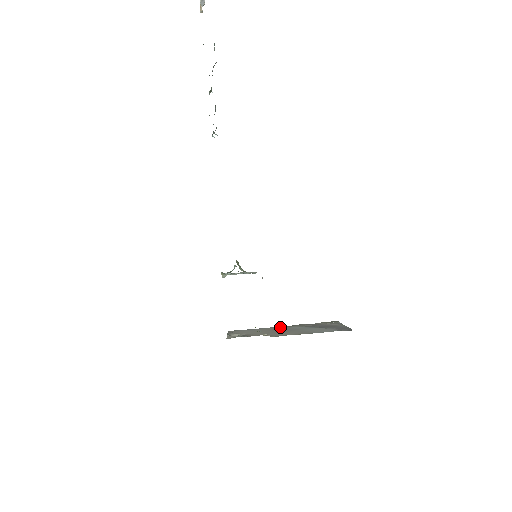
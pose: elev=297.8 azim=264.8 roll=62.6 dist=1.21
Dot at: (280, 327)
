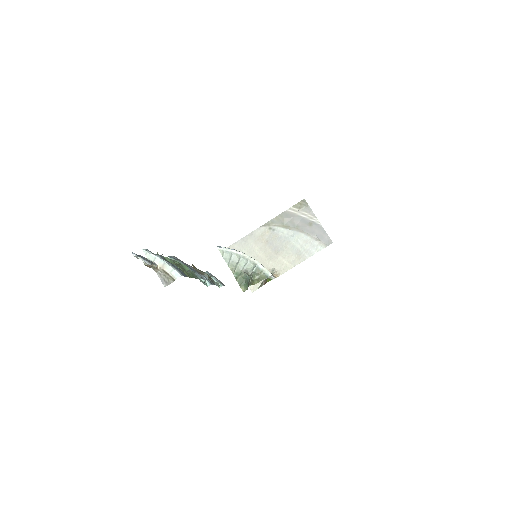
Dot at: (265, 230)
